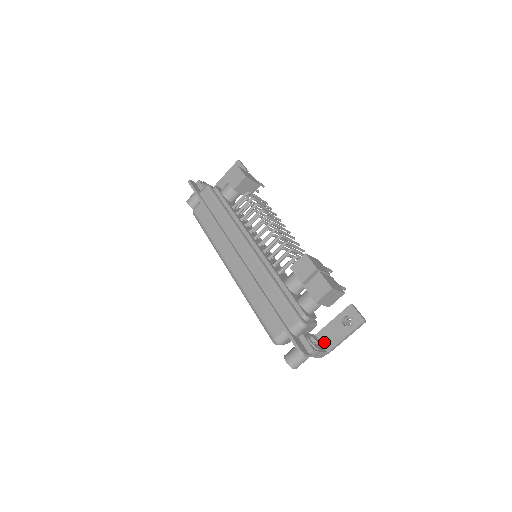
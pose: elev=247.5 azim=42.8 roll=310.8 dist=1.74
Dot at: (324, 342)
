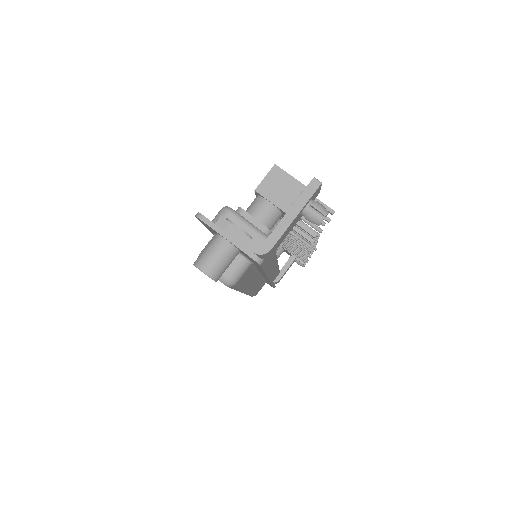
Dot at: occluded
